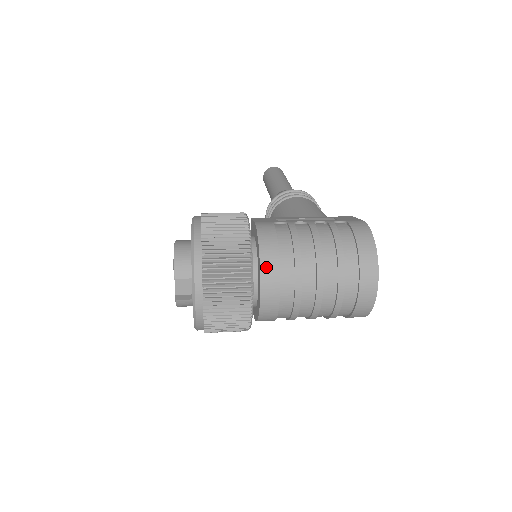
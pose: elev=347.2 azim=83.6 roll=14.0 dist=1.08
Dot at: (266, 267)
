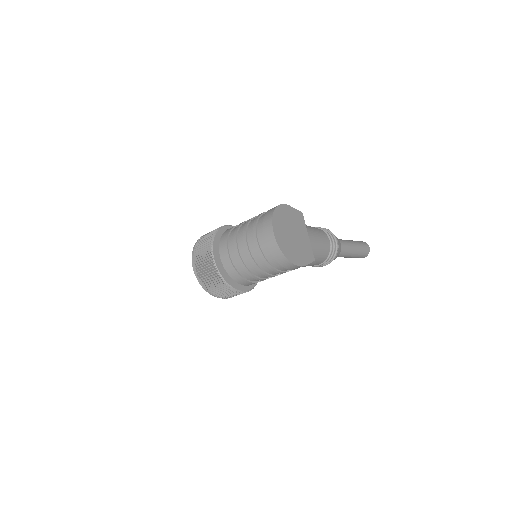
Dot at: (222, 239)
